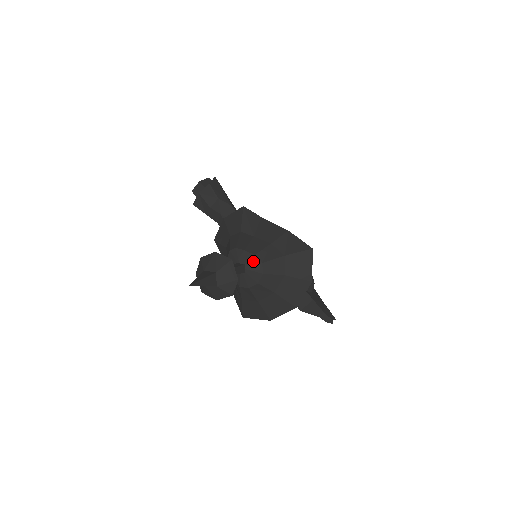
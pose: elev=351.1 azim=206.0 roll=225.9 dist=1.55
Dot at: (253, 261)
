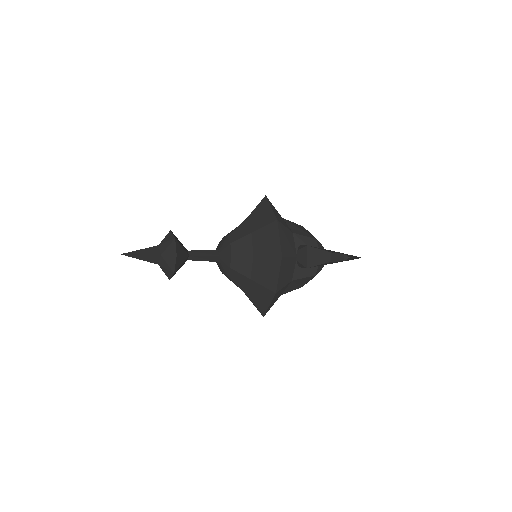
Dot at: (222, 242)
